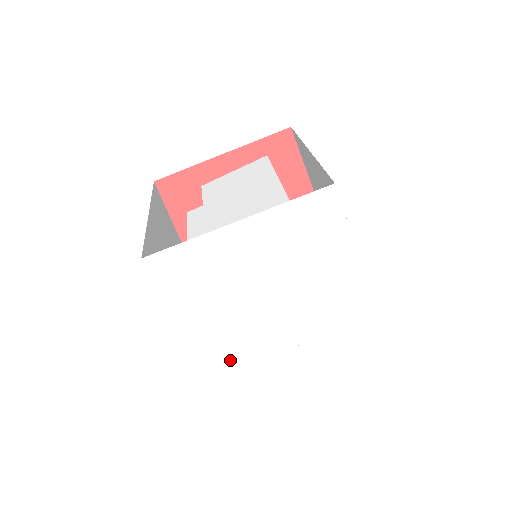
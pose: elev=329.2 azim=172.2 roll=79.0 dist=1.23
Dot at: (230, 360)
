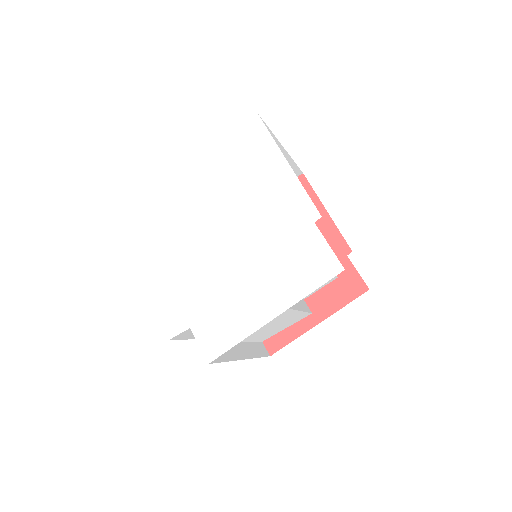
Dot at: (191, 309)
